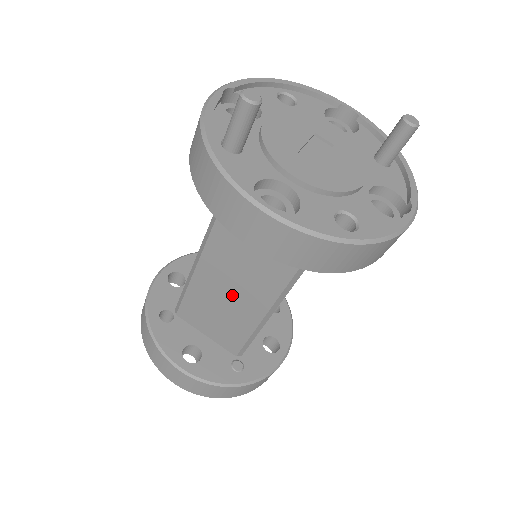
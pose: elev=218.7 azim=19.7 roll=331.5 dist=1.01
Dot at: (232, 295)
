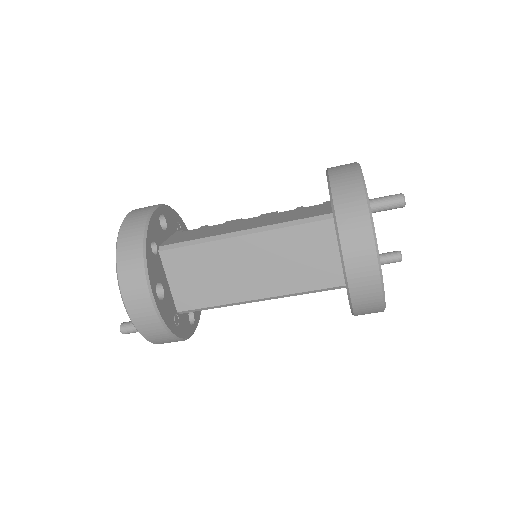
Dot at: (238, 273)
